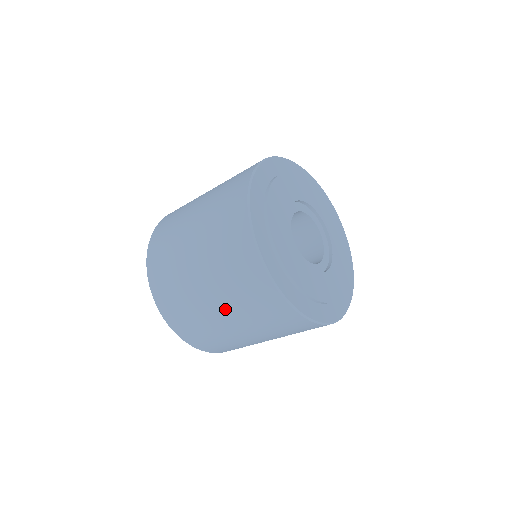
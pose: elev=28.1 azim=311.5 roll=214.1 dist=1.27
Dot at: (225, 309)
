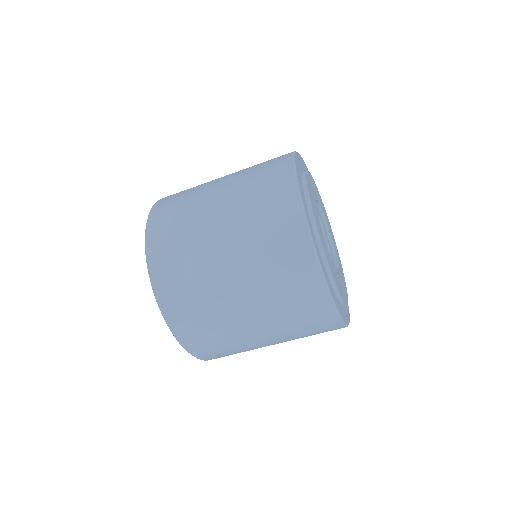
Dot at: (248, 294)
